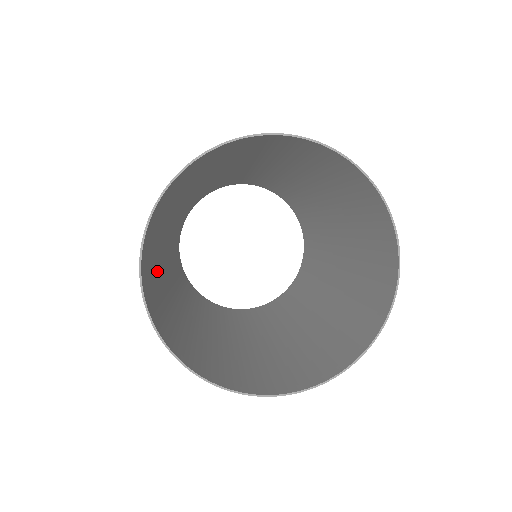
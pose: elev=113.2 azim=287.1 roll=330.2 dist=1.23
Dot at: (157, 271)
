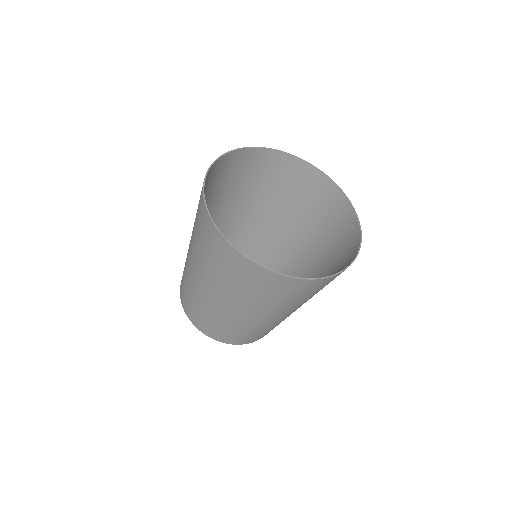
Dot at: occluded
